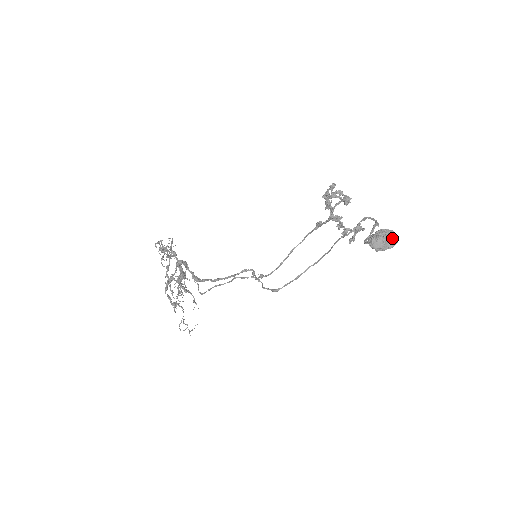
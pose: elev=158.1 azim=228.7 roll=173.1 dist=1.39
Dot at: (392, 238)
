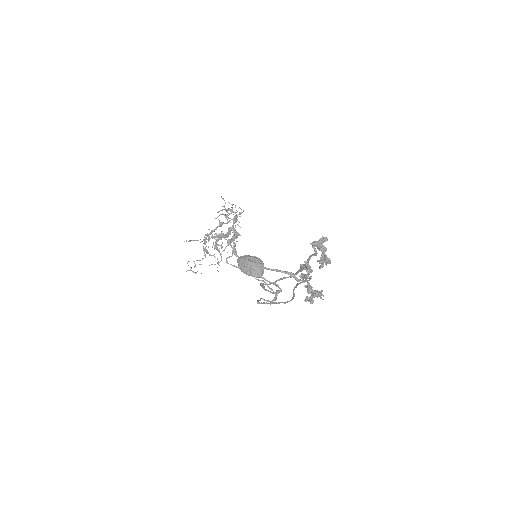
Dot at: (253, 267)
